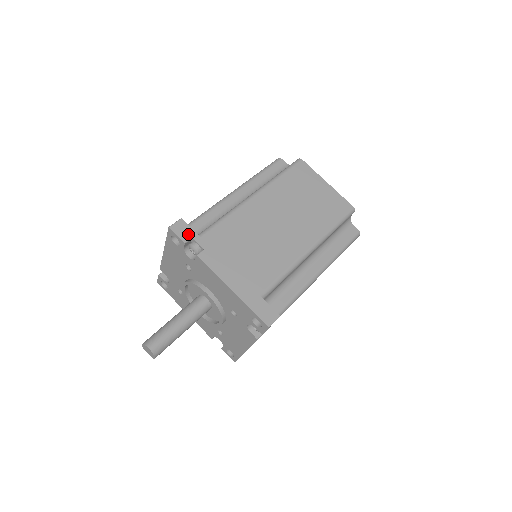
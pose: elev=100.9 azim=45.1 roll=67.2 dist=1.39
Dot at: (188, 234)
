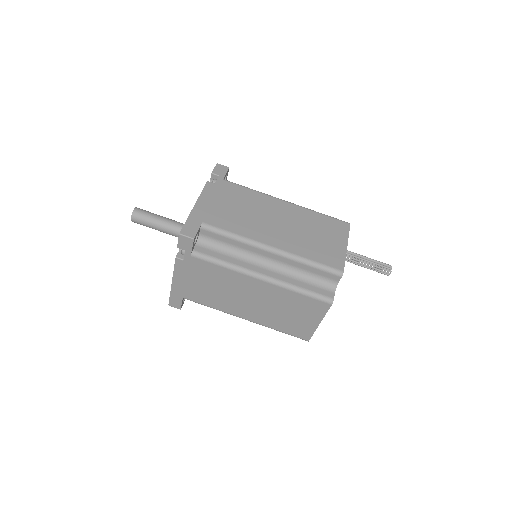
Dot at: (185, 248)
